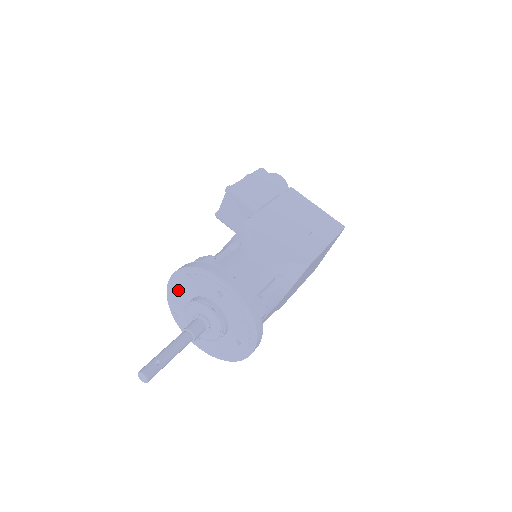
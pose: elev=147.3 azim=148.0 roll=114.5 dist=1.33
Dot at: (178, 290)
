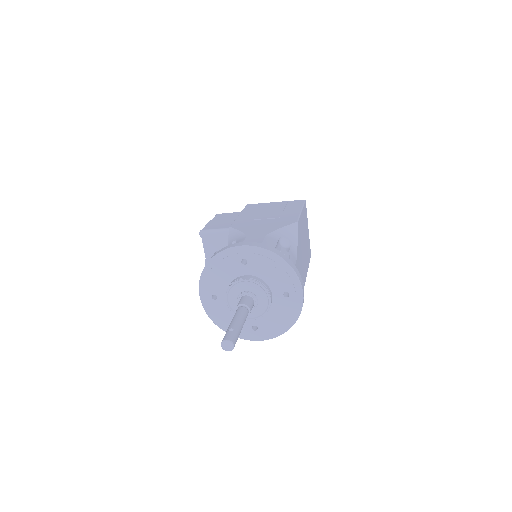
Dot at: (212, 297)
